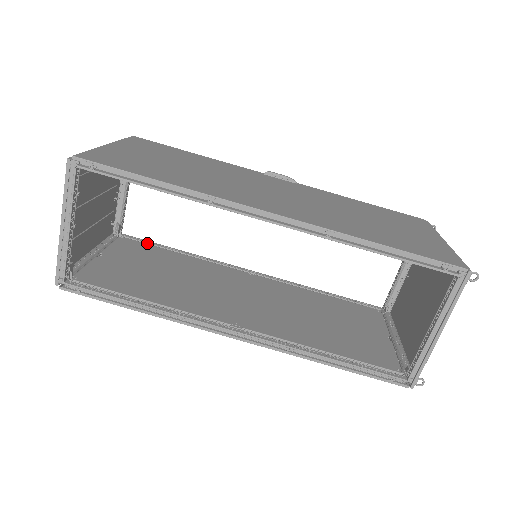
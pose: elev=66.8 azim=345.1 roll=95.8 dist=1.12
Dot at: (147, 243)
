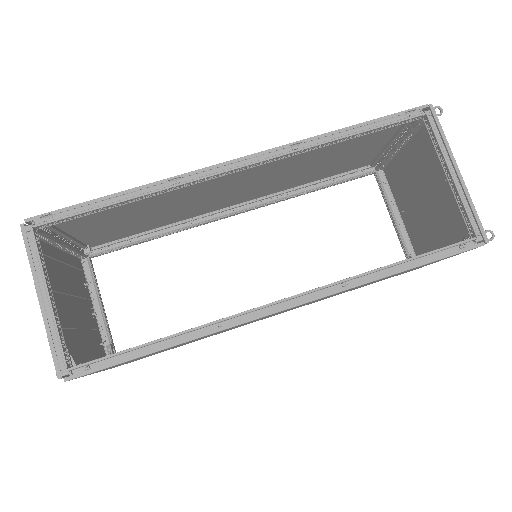
Dot at: occluded
